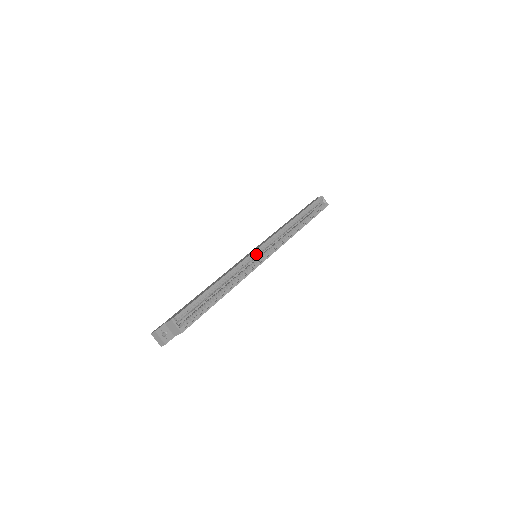
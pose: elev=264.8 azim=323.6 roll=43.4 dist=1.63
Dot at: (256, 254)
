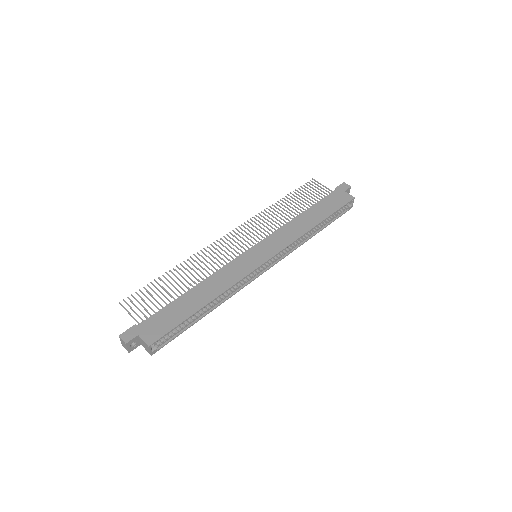
Dot at: occluded
